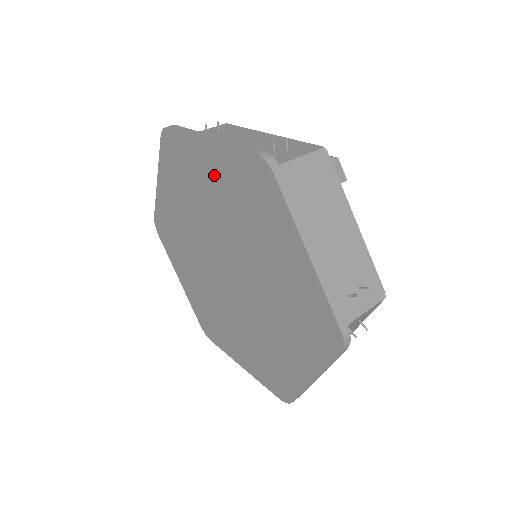
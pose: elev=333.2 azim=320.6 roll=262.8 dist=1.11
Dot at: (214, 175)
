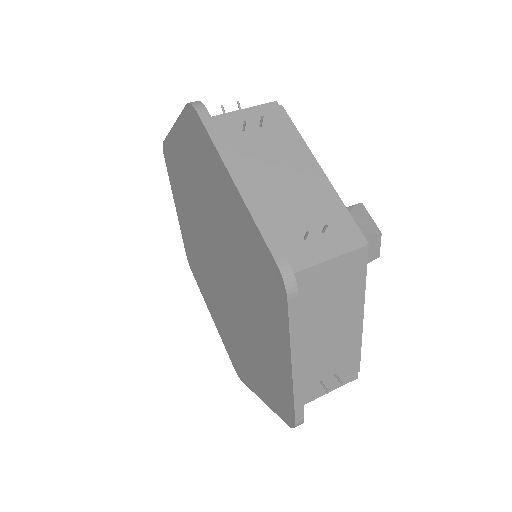
Dot at: (231, 212)
